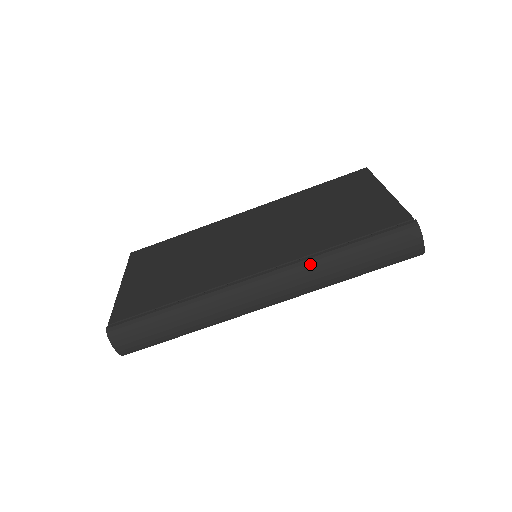
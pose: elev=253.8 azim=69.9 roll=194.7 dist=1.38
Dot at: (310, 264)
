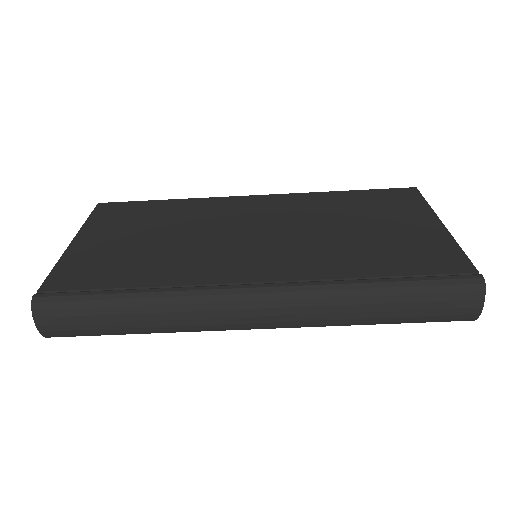
Dot at: (330, 292)
